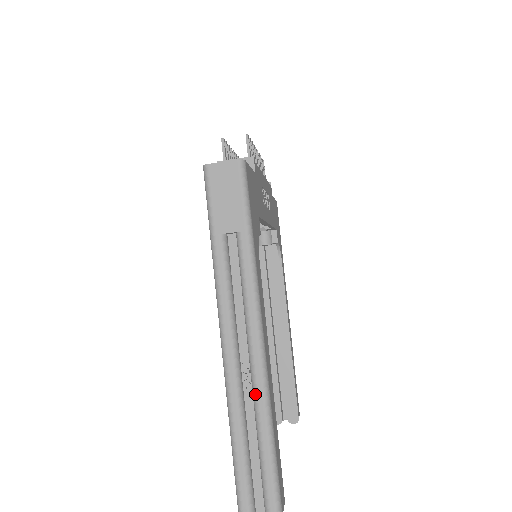
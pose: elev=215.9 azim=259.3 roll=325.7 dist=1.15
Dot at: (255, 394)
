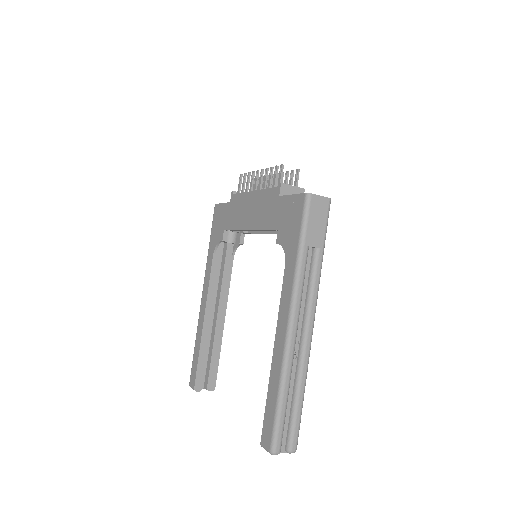
Dot at: (302, 363)
